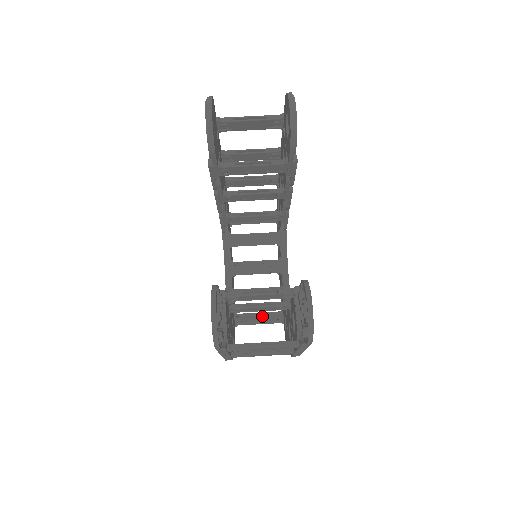
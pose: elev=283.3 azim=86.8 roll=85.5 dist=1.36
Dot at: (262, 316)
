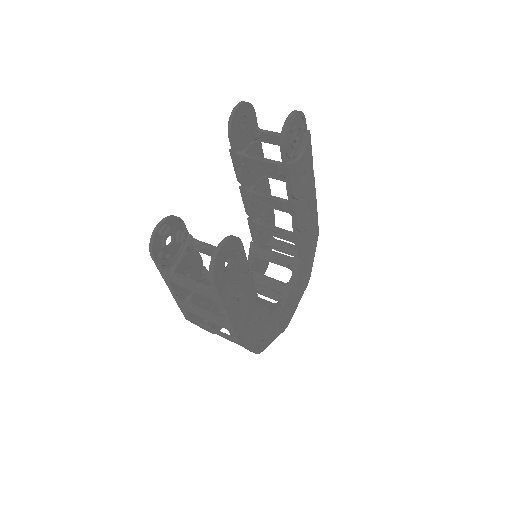
Dot at: occluded
